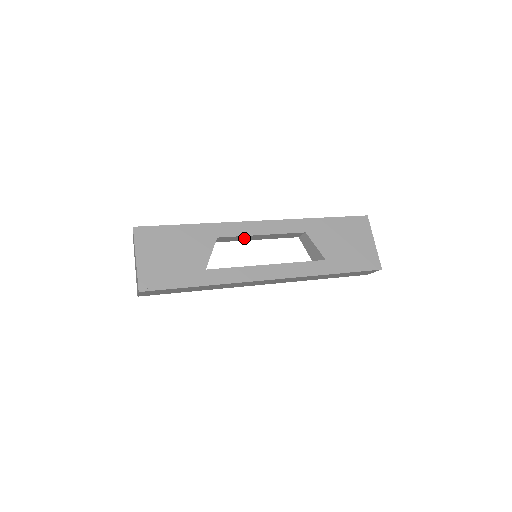
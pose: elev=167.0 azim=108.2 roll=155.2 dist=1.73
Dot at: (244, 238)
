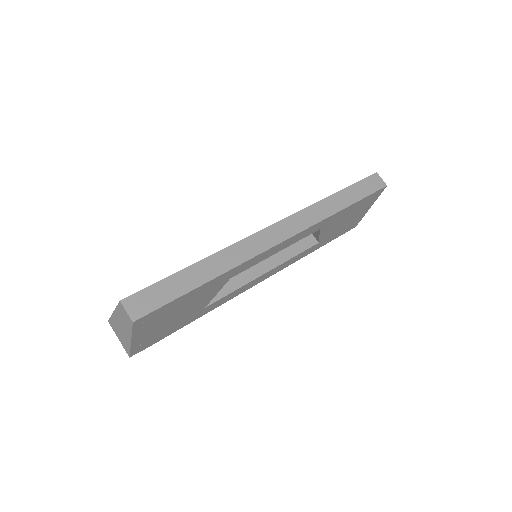
Dot at: occluded
